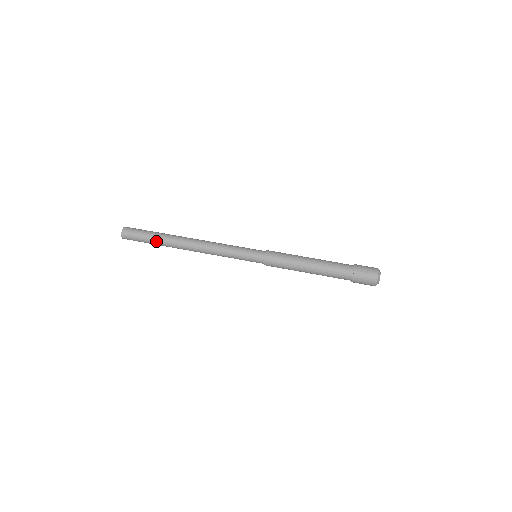
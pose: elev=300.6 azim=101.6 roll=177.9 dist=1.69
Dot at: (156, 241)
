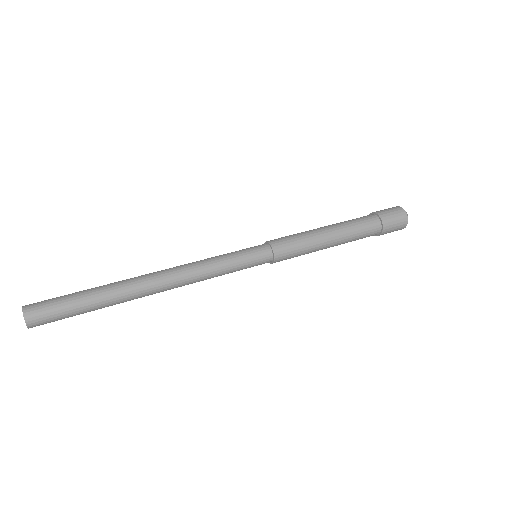
Dot at: (93, 290)
